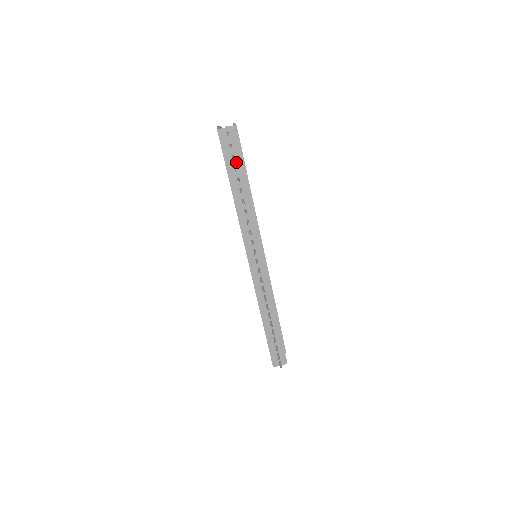
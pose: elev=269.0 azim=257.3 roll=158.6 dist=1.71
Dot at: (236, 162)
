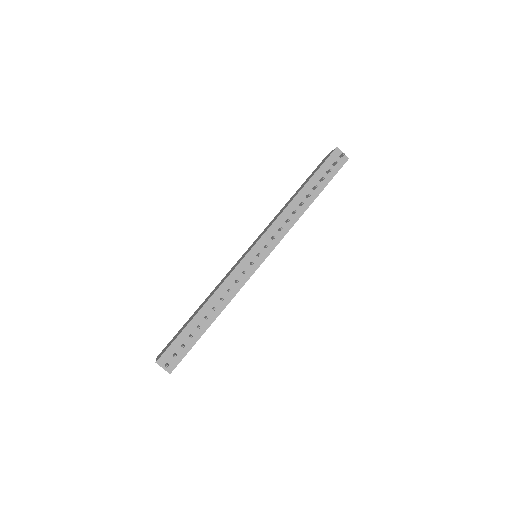
Dot at: (325, 178)
